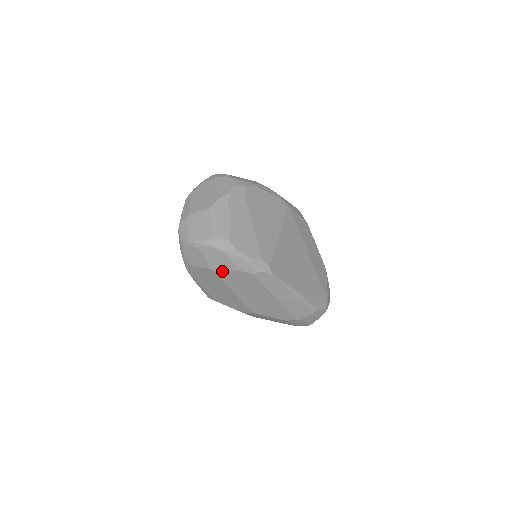
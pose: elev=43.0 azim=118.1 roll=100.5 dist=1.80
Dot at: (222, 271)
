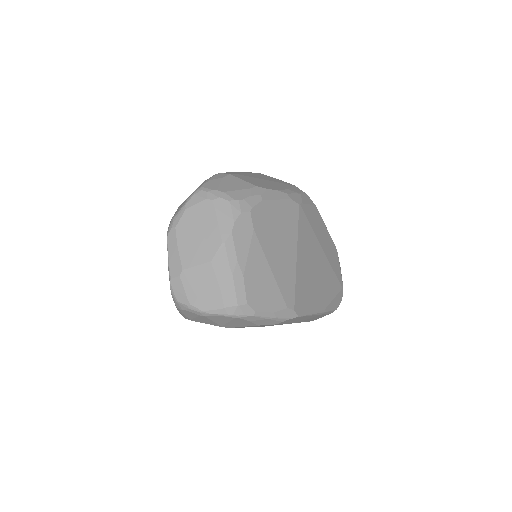
Dot at: occluded
